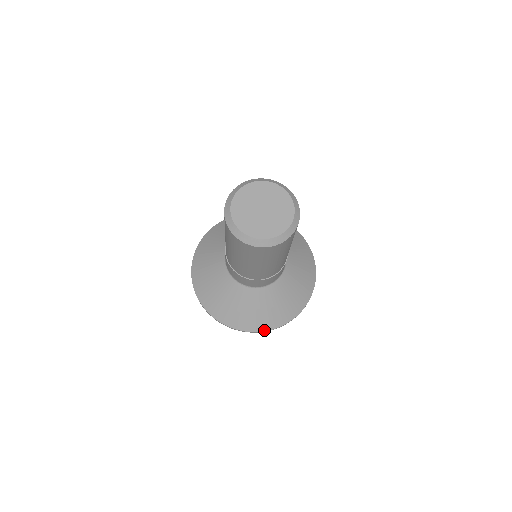
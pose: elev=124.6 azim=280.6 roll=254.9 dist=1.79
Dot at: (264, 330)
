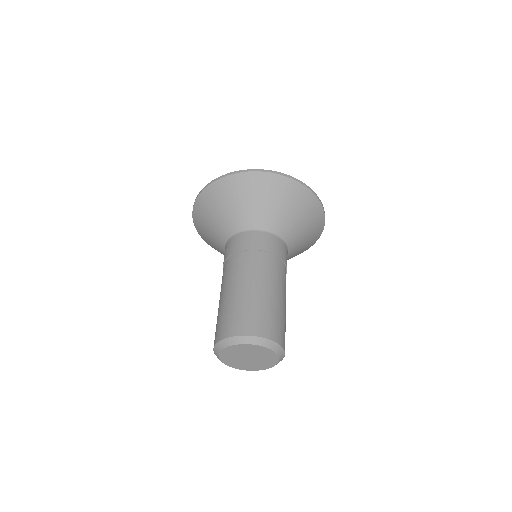
Dot at: occluded
